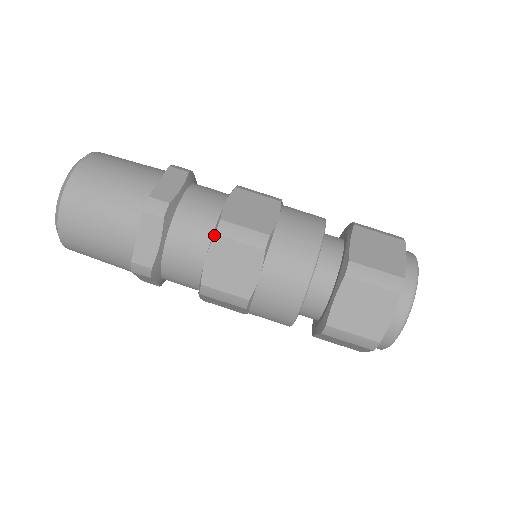
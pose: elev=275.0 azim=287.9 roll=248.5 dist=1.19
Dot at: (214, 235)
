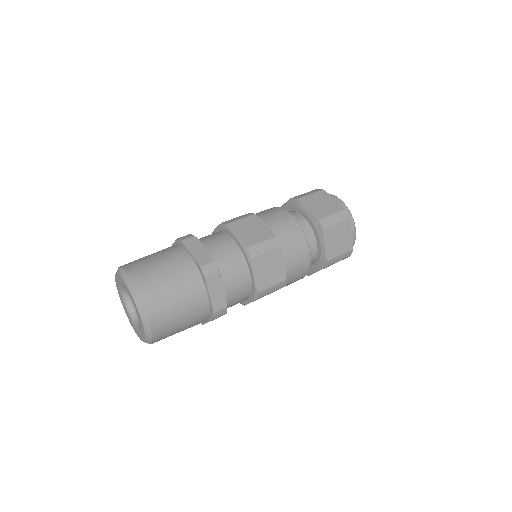
Dot at: (226, 225)
